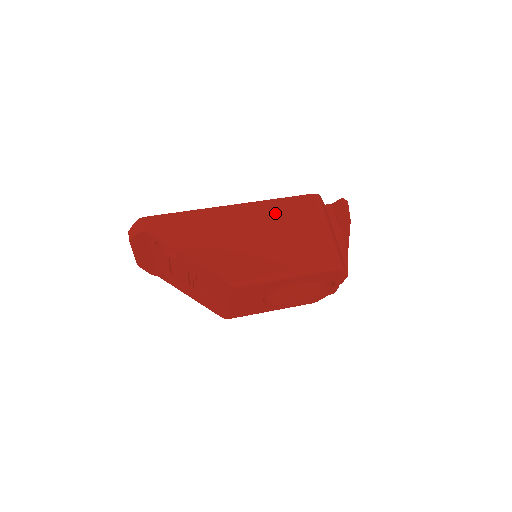
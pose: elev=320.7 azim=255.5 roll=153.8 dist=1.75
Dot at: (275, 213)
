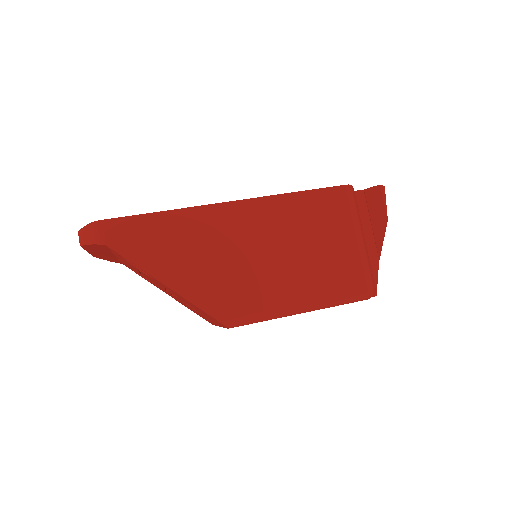
Dot at: (290, 215)
